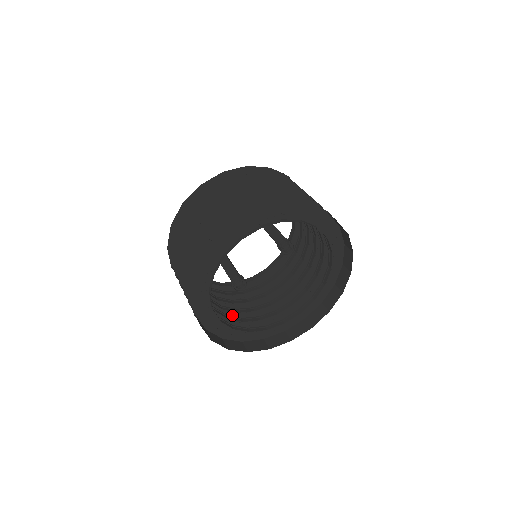
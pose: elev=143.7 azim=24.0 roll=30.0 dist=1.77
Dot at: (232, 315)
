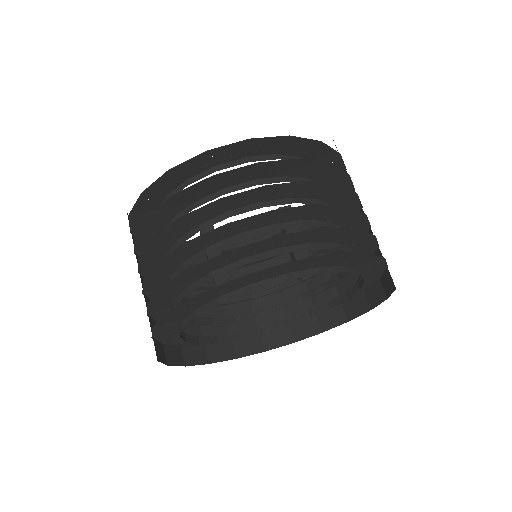
Dot at: (180, 302)
